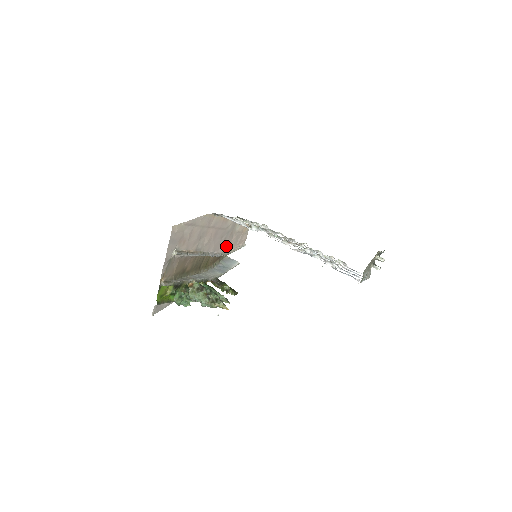
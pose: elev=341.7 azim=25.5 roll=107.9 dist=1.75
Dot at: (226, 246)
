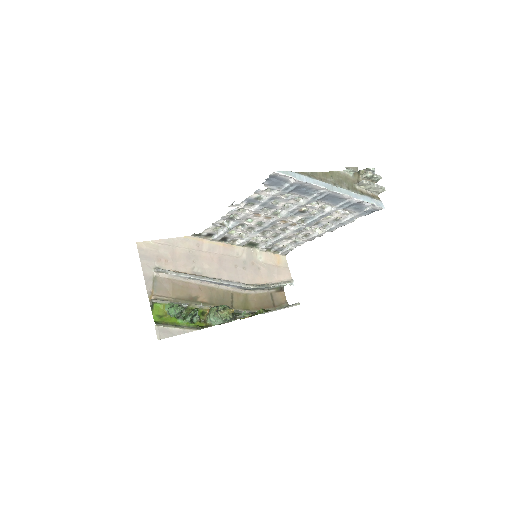
Dot at: (253, 278)
